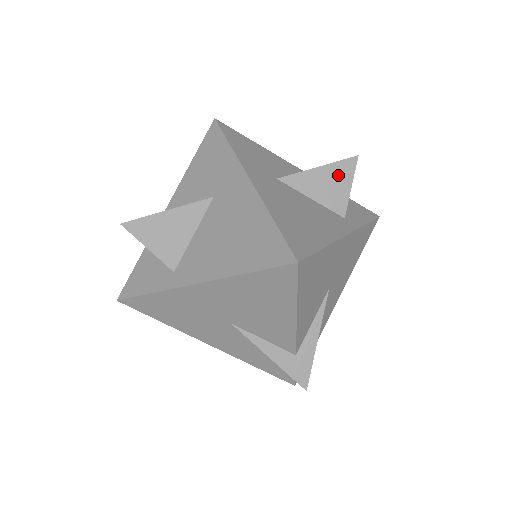
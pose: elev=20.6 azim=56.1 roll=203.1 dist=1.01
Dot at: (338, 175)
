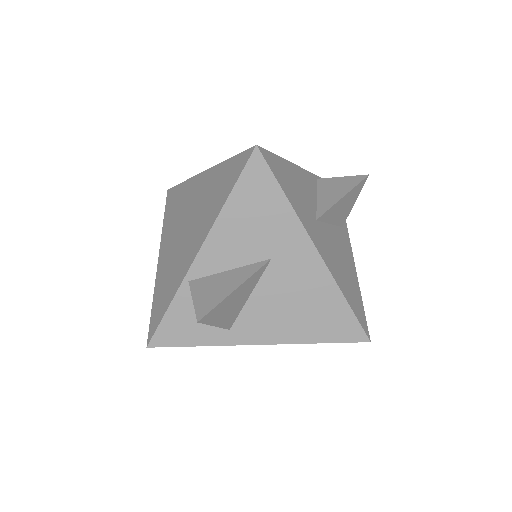
Dot at: (352, 197)
